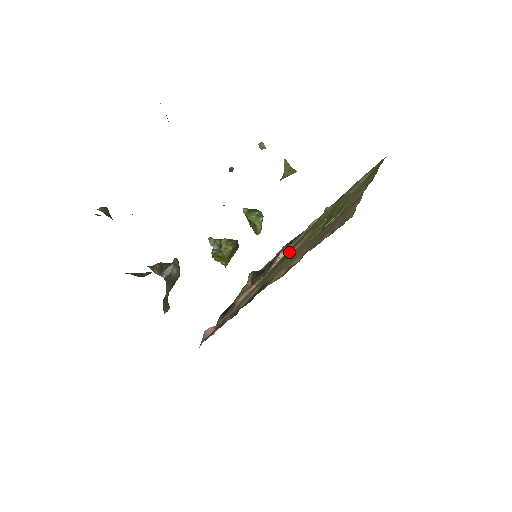
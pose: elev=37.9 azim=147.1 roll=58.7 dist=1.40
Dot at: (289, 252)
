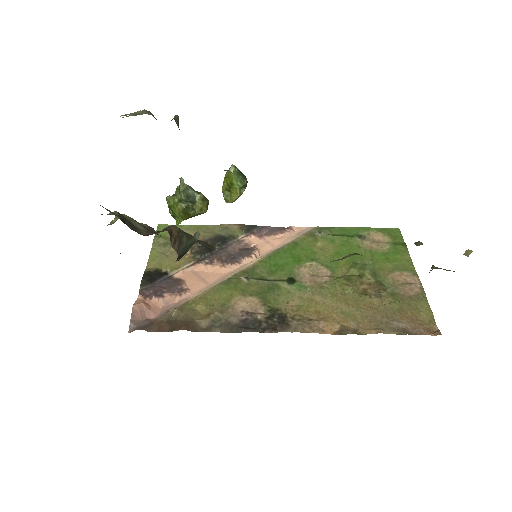
Dot at: (293, 273)
